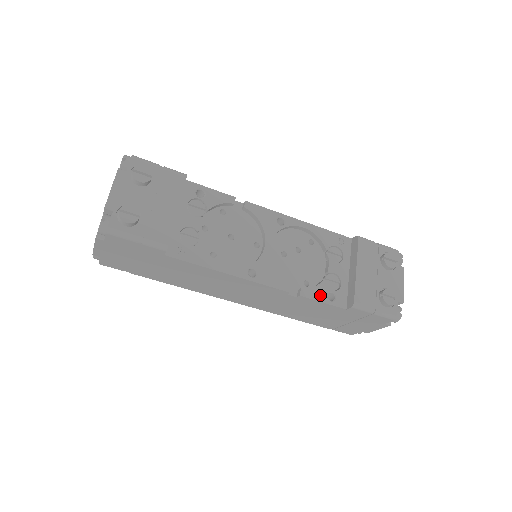
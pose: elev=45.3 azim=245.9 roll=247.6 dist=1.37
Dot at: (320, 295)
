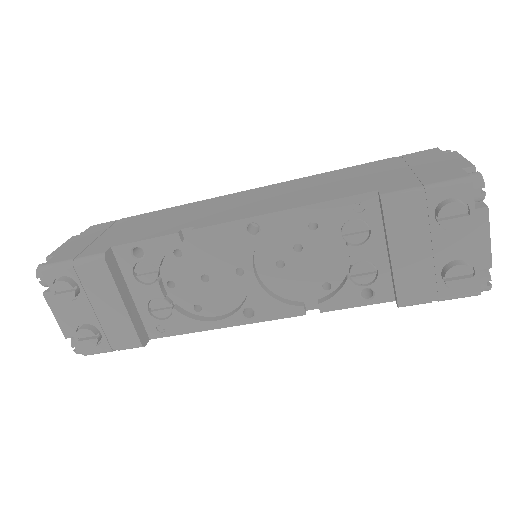
Dot at: (349, 300)
